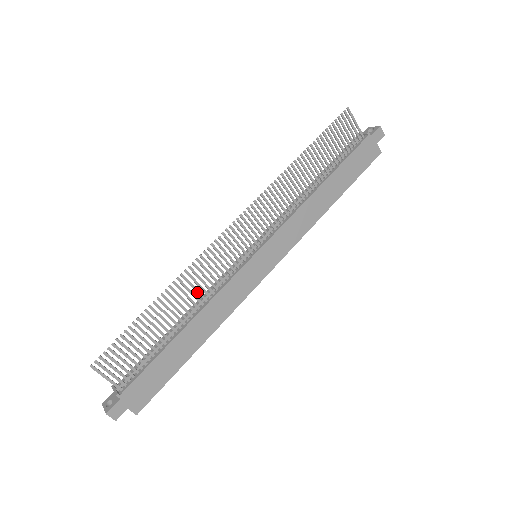
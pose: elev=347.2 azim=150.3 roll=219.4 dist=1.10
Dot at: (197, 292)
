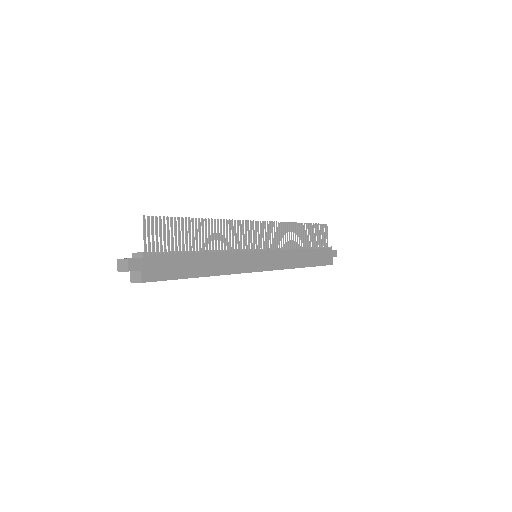
Dot at: (221, 240)
